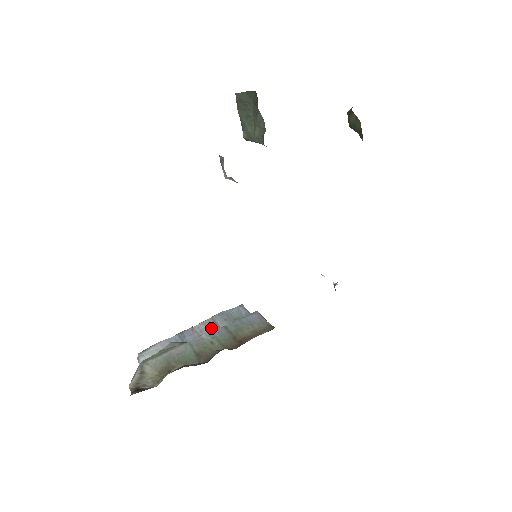
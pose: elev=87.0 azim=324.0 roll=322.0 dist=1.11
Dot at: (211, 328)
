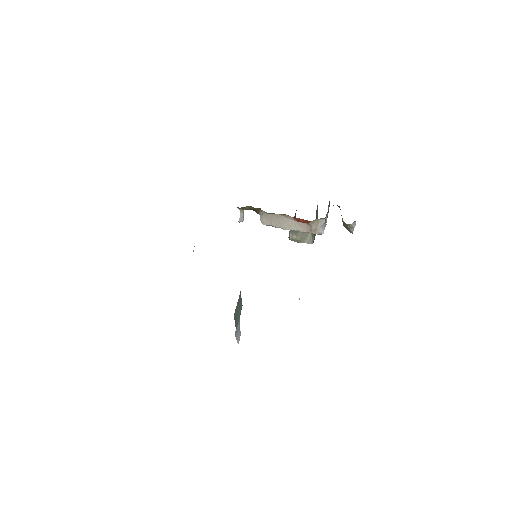
Dot at: occluded
